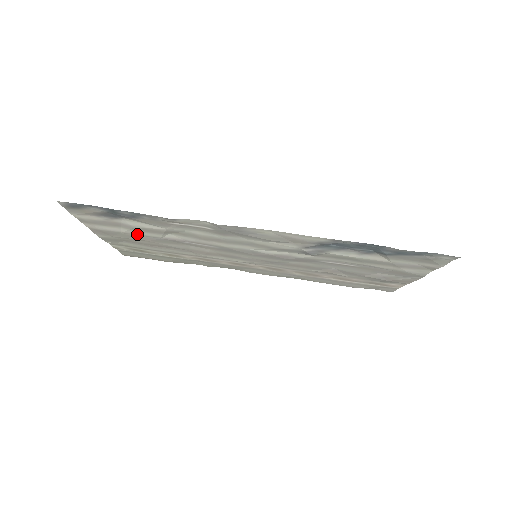
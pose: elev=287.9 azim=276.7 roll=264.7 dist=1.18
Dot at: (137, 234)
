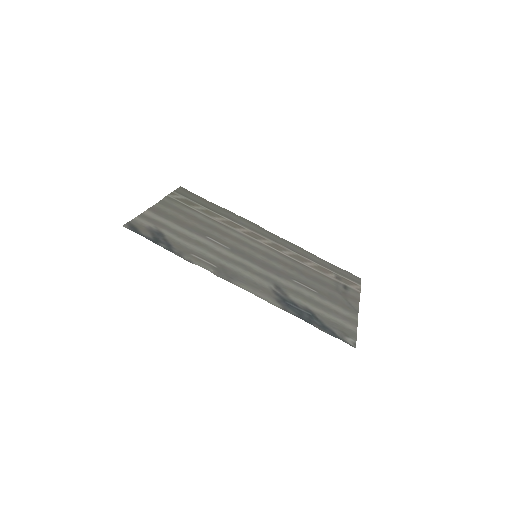
Dot at: (178, 225)
